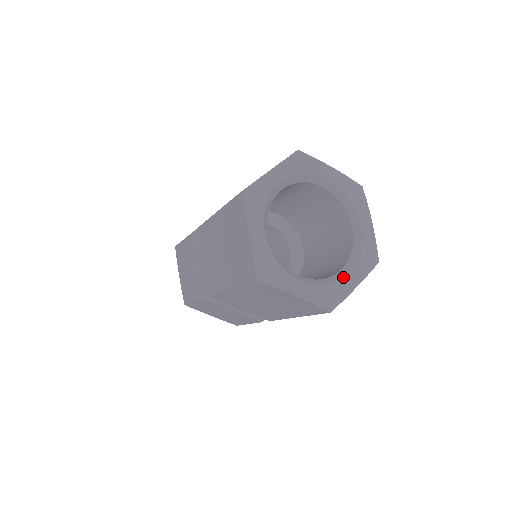
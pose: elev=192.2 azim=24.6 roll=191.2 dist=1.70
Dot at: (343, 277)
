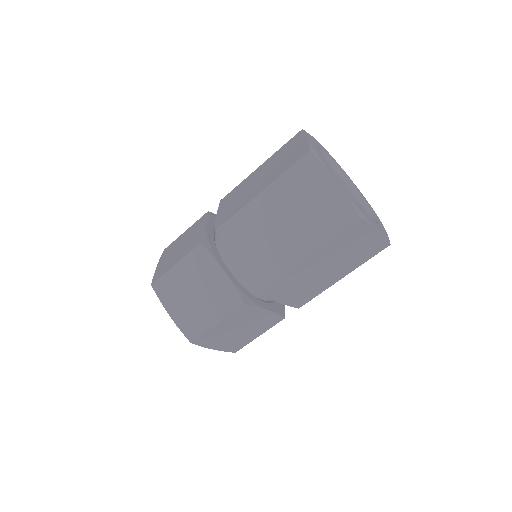
Dot at: (377, 220)
